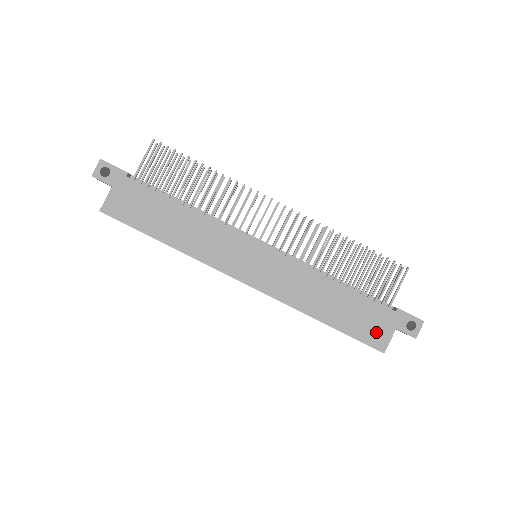
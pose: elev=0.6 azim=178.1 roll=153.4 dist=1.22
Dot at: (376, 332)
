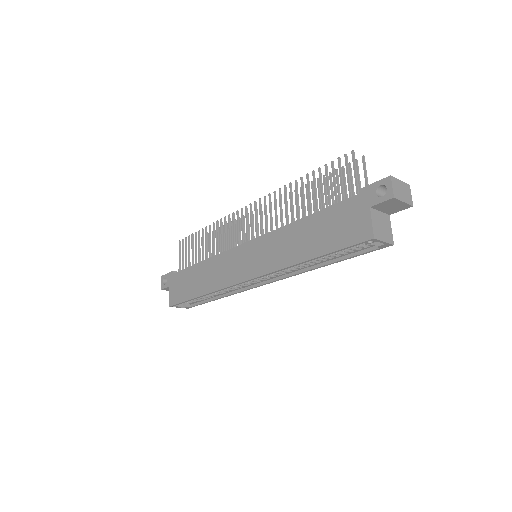
Dot at: (355, 227)
